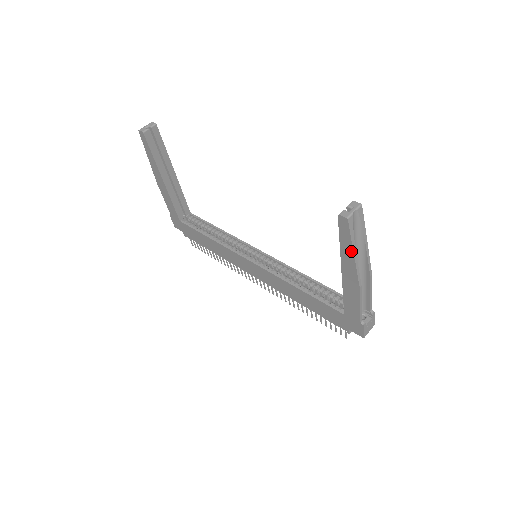
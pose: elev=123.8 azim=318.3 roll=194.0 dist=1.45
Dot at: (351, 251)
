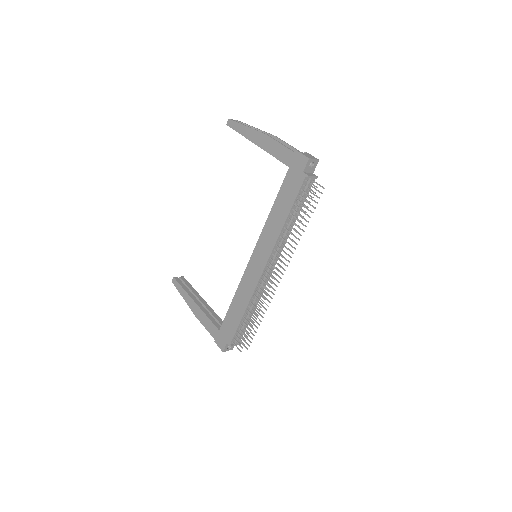
Dot at: (244, 127)
